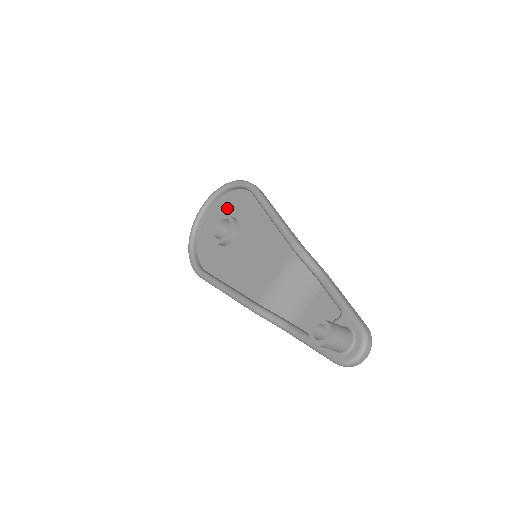
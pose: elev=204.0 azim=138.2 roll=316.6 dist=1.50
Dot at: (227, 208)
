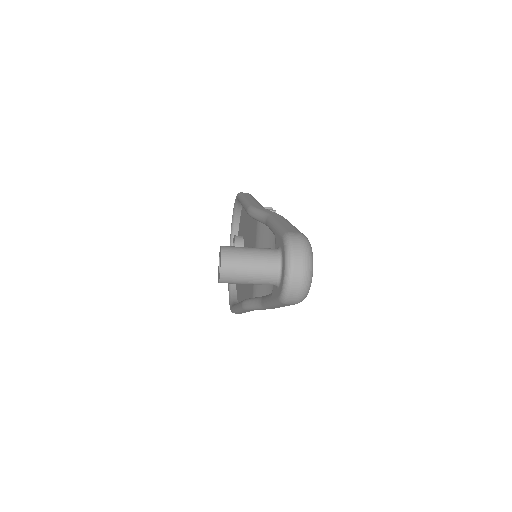
Dot at: (240, 233)
